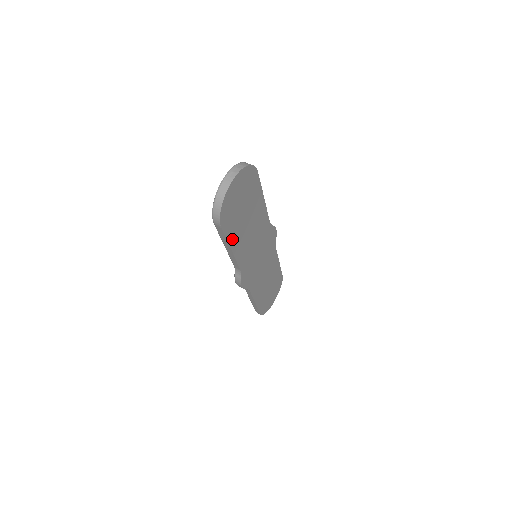
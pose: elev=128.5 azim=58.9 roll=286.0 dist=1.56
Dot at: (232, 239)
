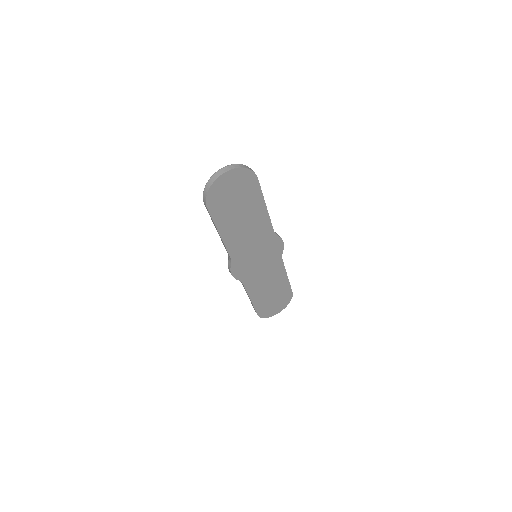
Dot at: (221, 224)
